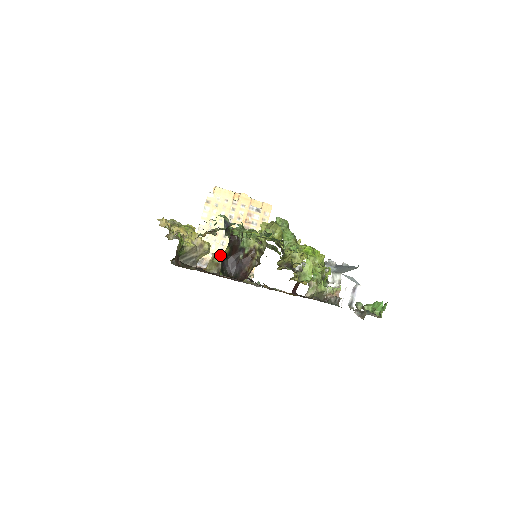
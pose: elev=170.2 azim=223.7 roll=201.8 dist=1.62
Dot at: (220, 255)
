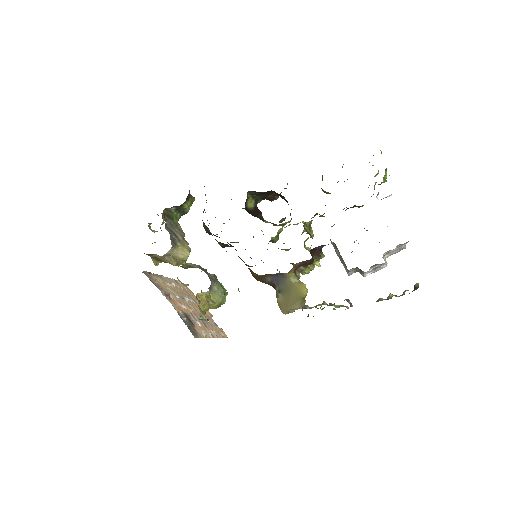
Dot at: (197, 265)
